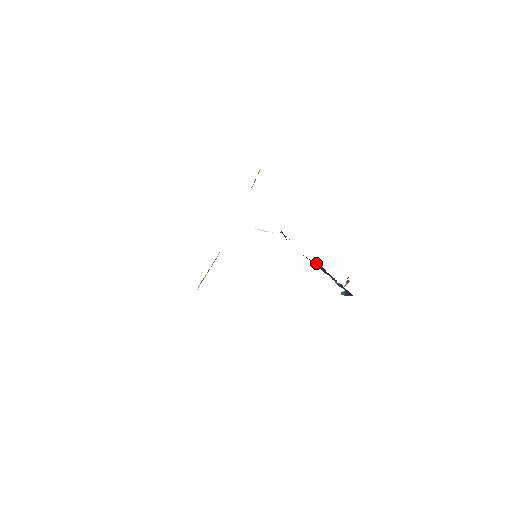
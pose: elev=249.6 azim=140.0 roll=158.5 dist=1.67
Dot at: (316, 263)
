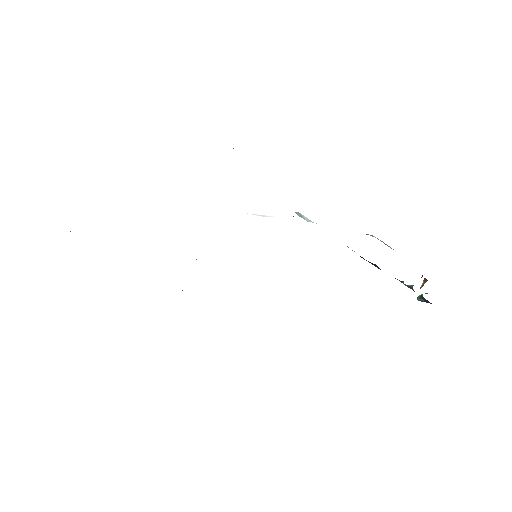
Dot at: (362, 257)
